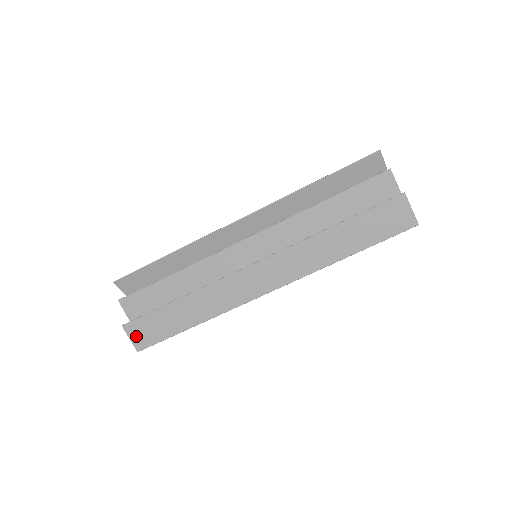
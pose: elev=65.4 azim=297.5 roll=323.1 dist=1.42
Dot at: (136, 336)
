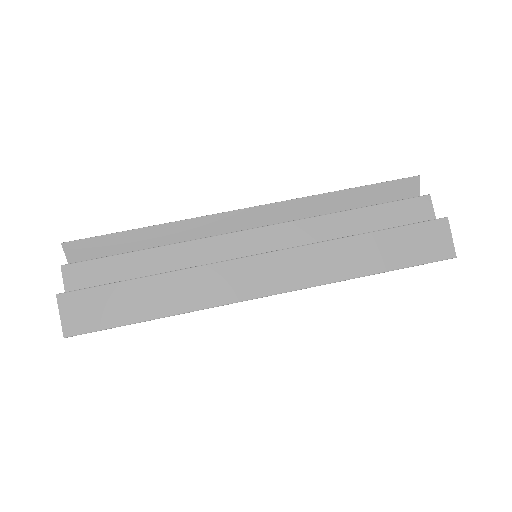
Dot at: (71, 314)
